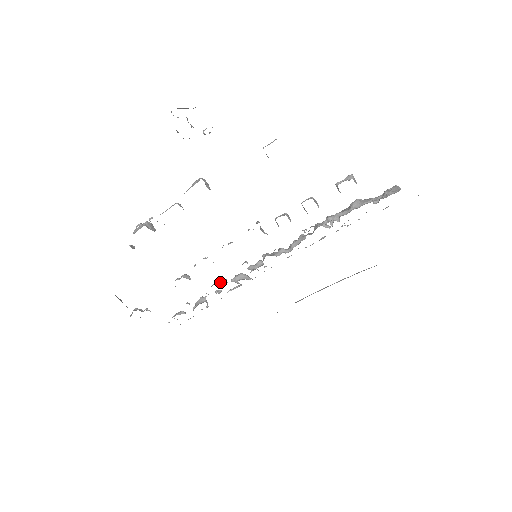
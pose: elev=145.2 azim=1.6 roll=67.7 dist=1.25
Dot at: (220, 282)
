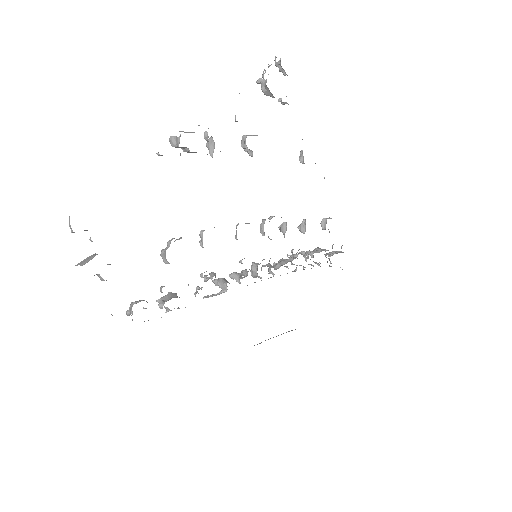
Dot at: (211, 273)
